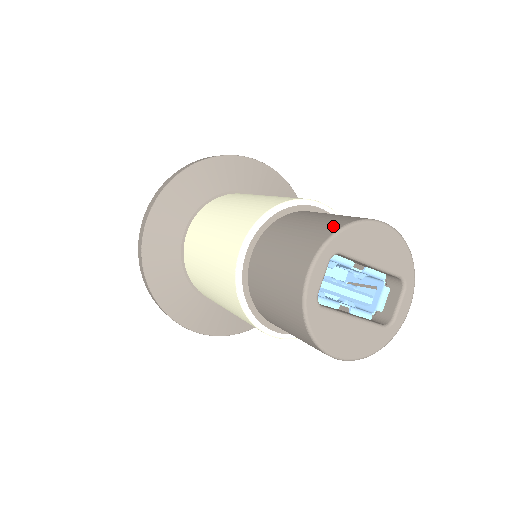
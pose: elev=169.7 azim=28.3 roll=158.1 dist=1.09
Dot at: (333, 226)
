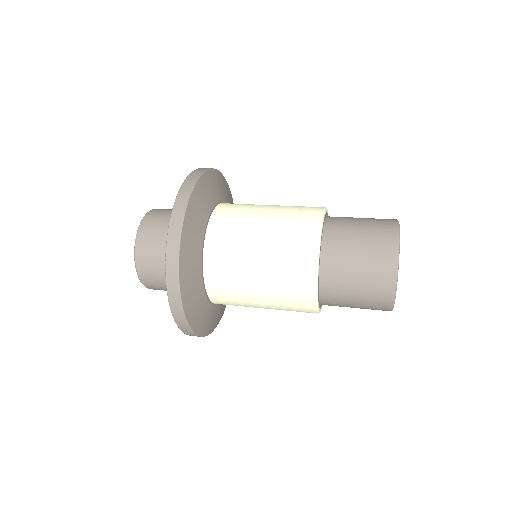
Dot at: occluded
